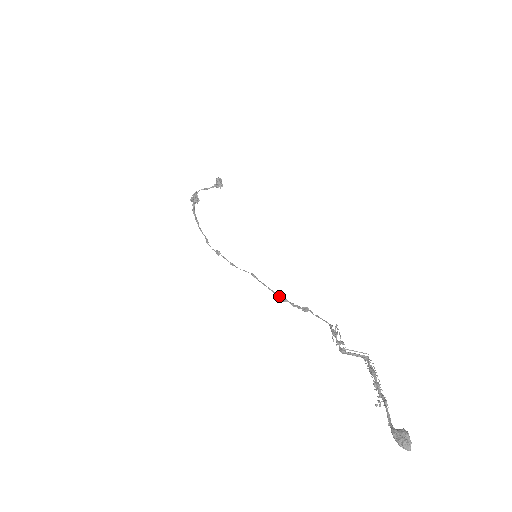
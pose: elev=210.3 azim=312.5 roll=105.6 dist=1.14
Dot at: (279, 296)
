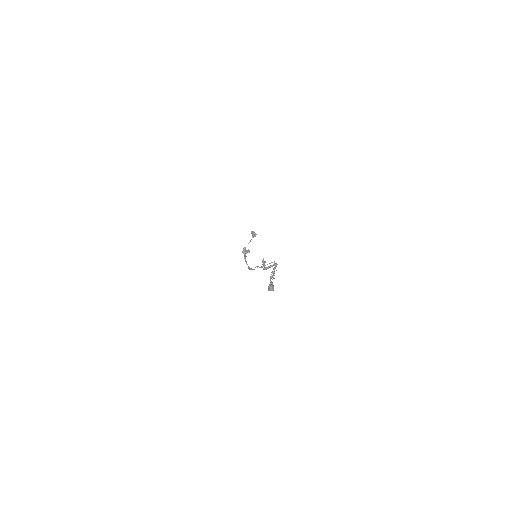
Dot at: (261, 267)
